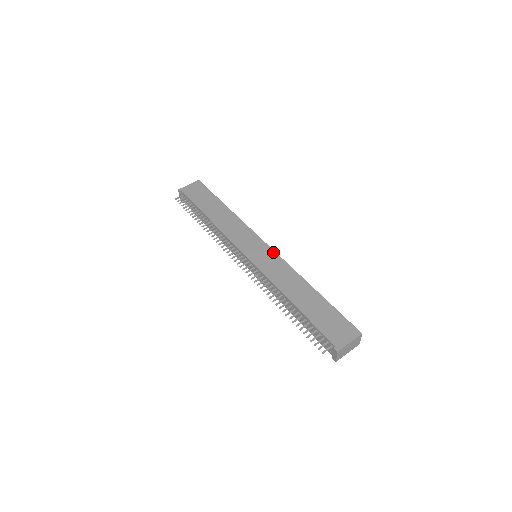
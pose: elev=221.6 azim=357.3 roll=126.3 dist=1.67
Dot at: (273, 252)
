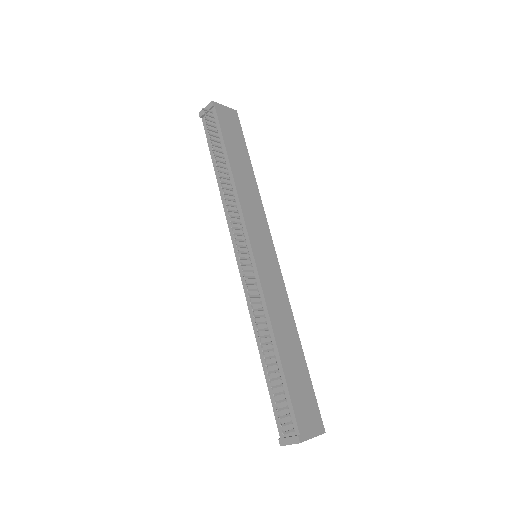
Dot at: (279, 268)
